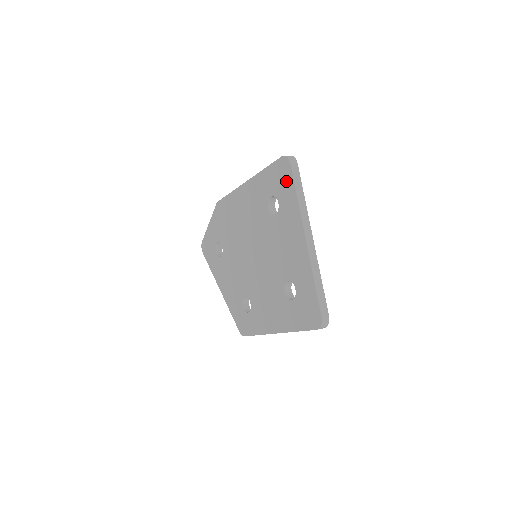
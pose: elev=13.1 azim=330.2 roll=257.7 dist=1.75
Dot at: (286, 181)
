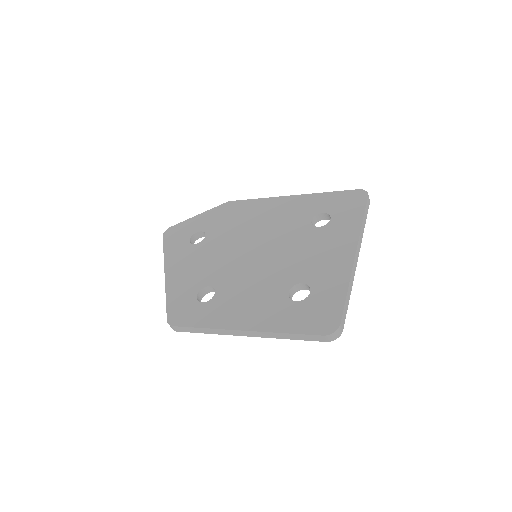
Dot at: (354, 206)
